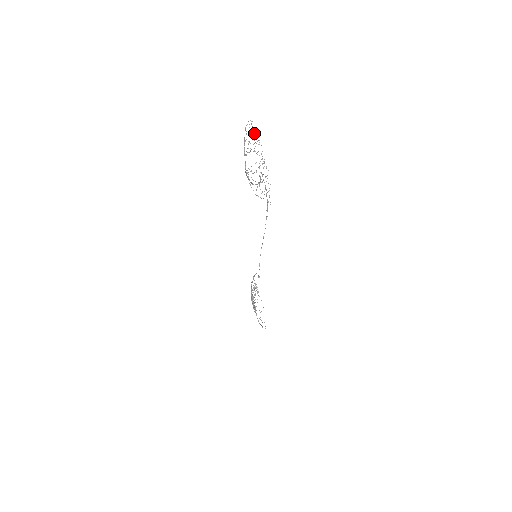
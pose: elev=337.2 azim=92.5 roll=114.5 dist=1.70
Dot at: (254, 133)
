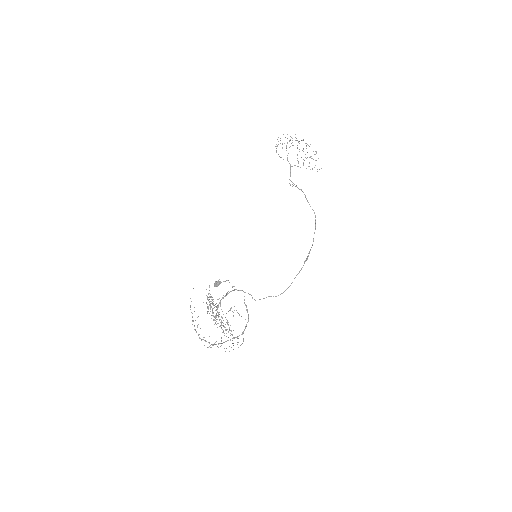
Dot at: (309, 146)
